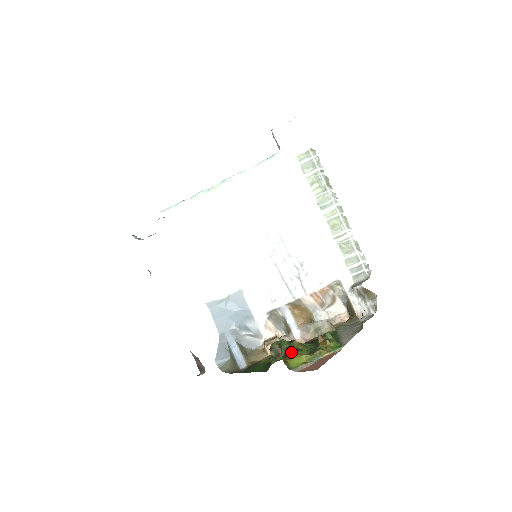
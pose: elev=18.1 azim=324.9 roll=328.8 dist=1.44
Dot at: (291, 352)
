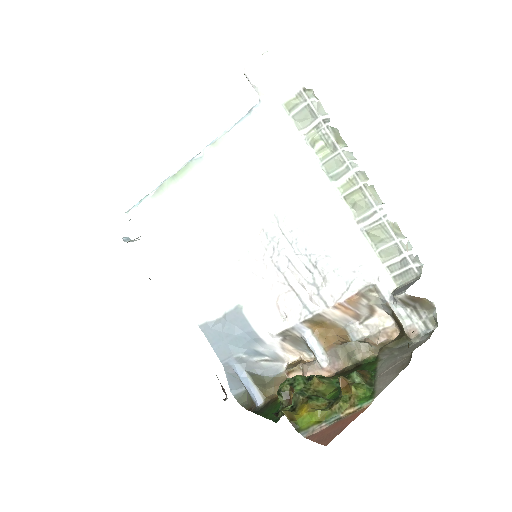
Dot at: (303, 400)
